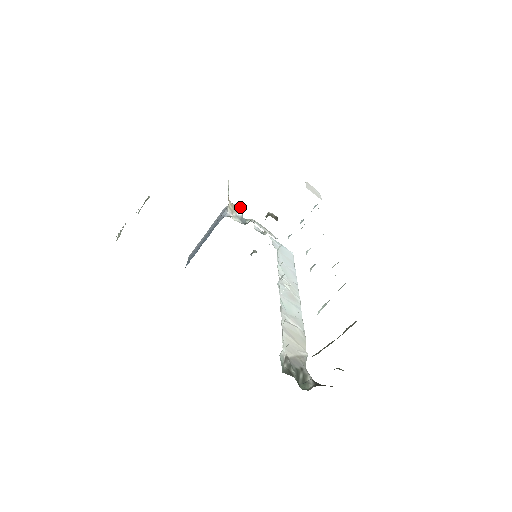
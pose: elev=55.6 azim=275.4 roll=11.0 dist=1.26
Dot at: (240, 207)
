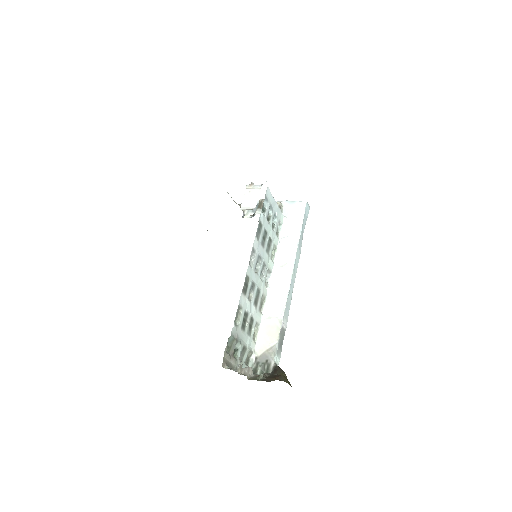
Dot at: occluded
